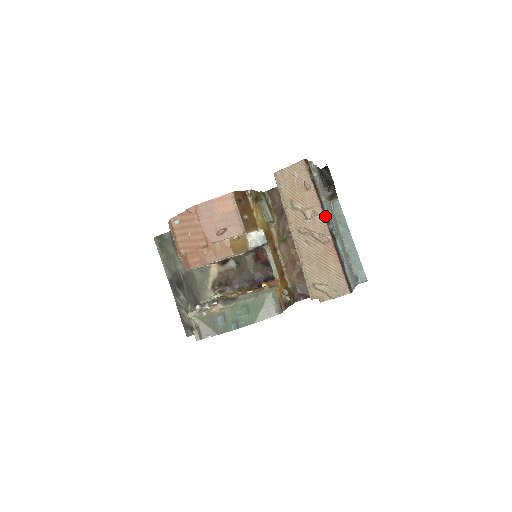
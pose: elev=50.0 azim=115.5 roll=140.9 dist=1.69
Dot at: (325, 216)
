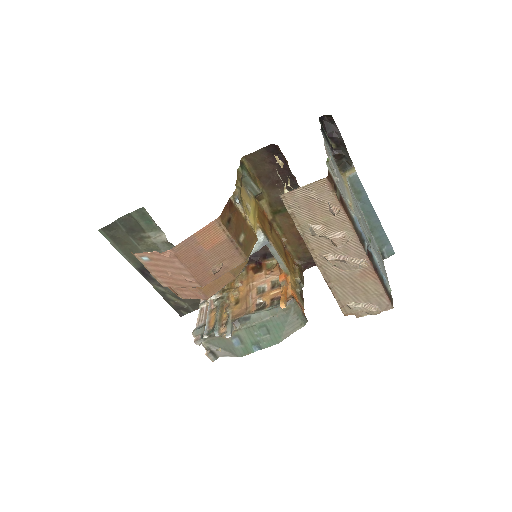
Dot at: (360, 238)
